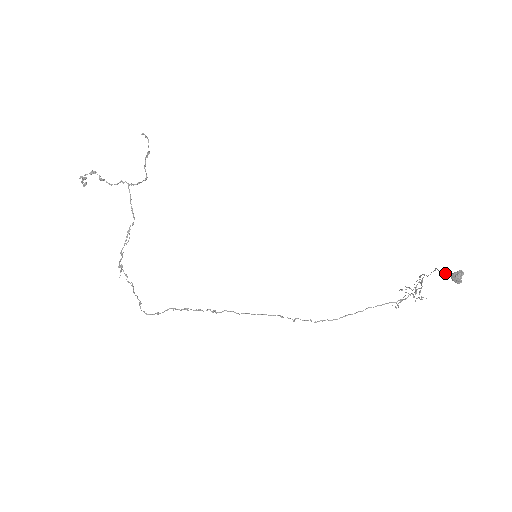
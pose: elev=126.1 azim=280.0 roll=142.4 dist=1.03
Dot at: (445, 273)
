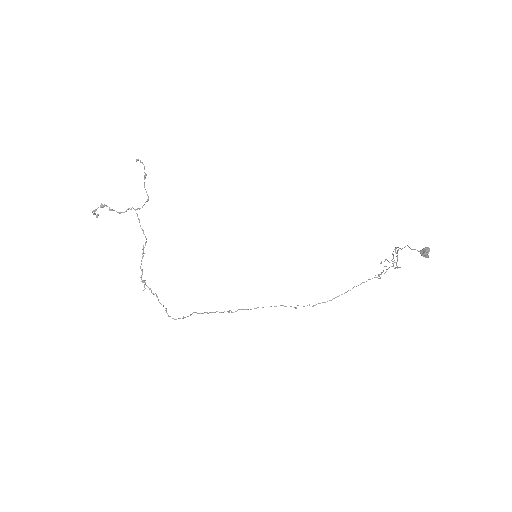
Dot at: occluded
